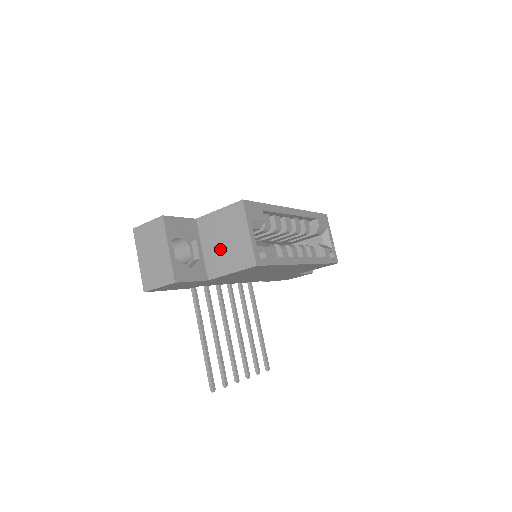
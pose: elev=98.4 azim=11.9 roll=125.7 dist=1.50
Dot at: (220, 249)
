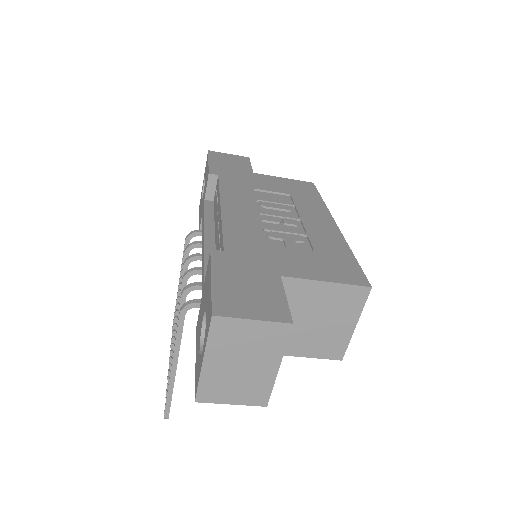
Dot at: (301, 327)
